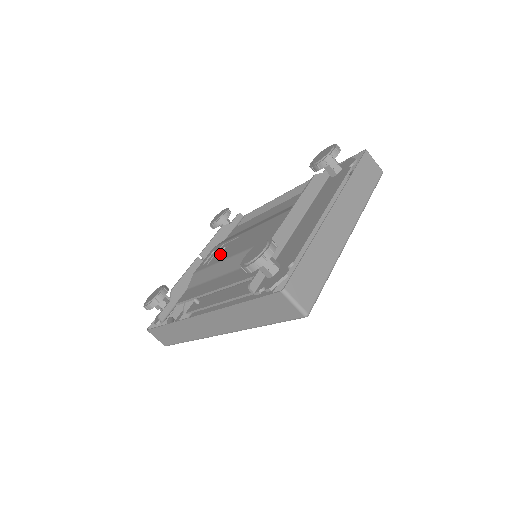
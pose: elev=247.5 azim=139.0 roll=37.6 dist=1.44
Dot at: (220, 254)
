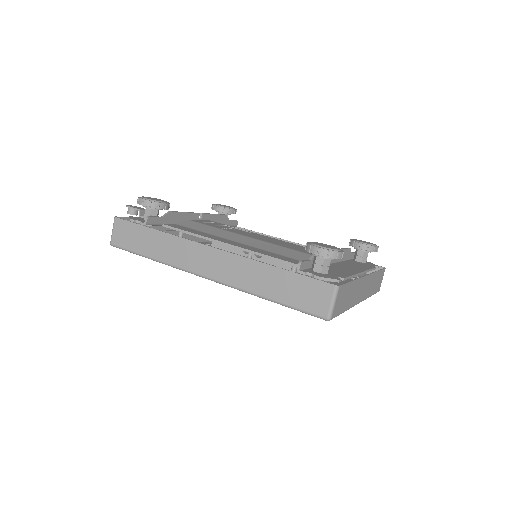
Dot at: (227, 228)
